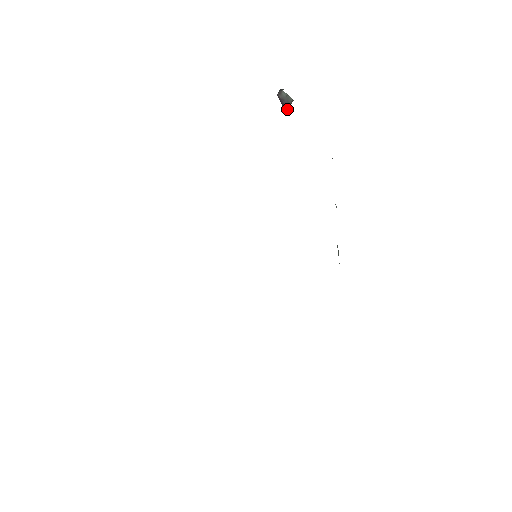
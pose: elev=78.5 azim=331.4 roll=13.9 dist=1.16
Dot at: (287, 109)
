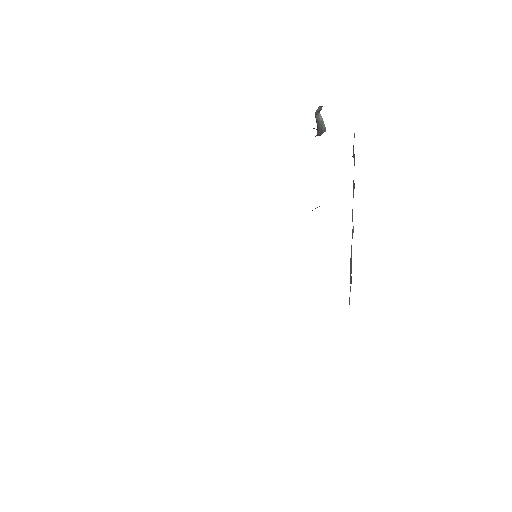
Dot at: (319, 134)
